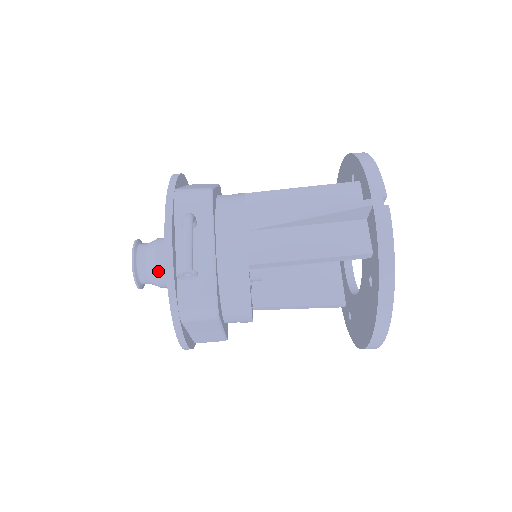
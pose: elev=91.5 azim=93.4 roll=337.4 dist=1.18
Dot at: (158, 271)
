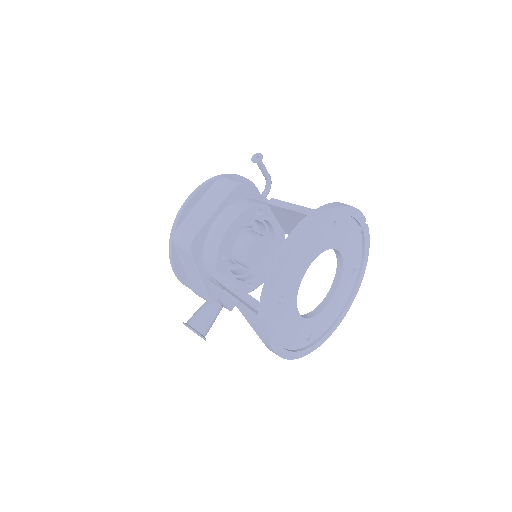
Dot at: occluded
